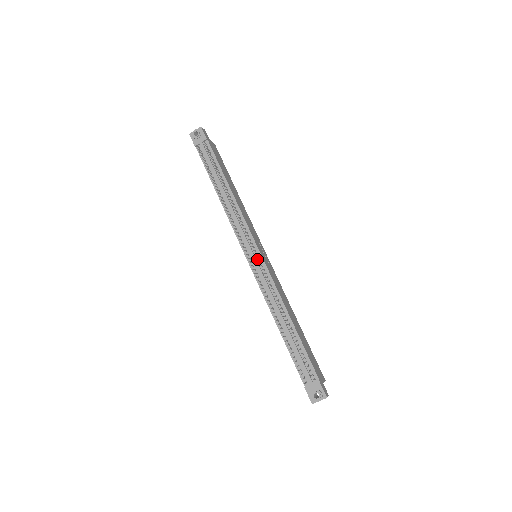
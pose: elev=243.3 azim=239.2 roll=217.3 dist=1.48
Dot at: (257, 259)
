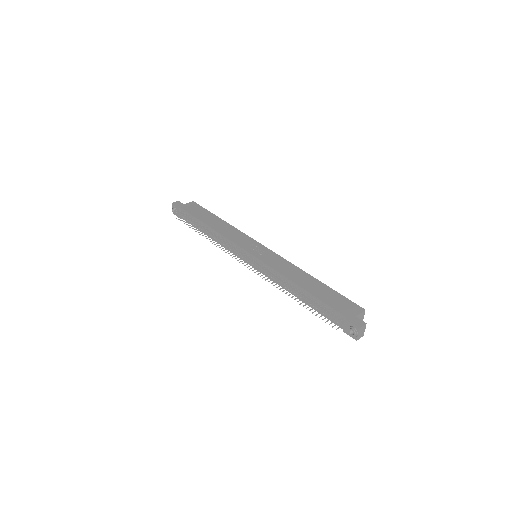
Dot at: (253, 260)
